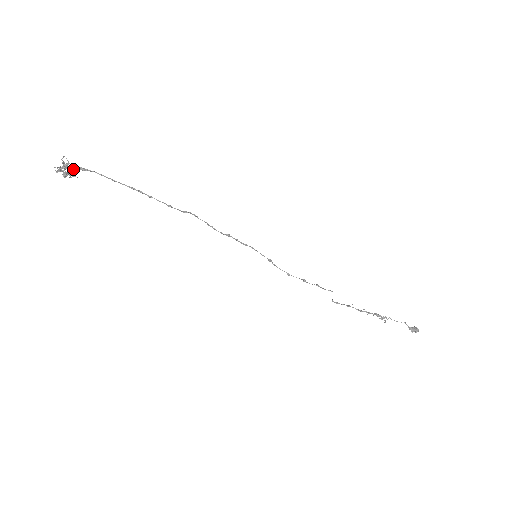
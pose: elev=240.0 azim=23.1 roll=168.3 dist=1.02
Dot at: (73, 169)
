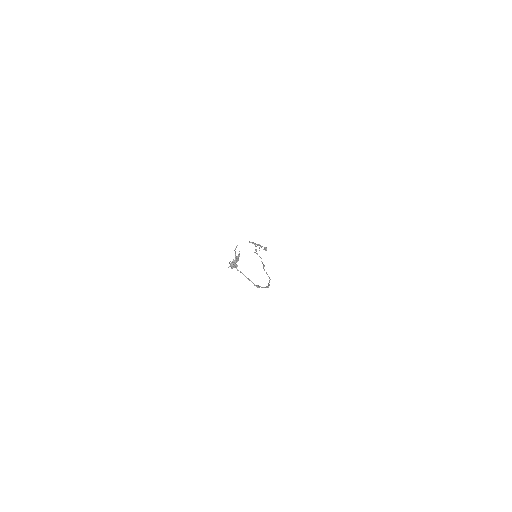
Dot at: occluded
